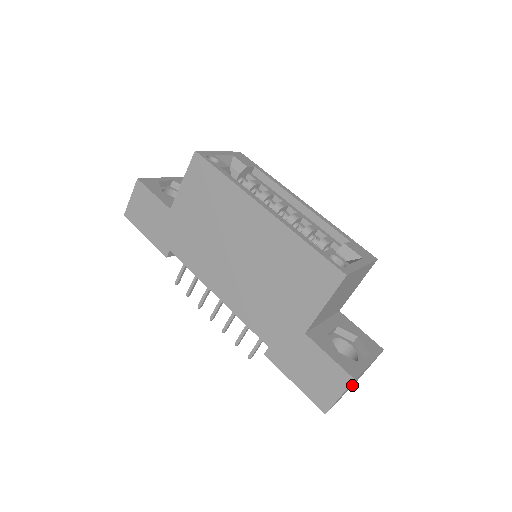
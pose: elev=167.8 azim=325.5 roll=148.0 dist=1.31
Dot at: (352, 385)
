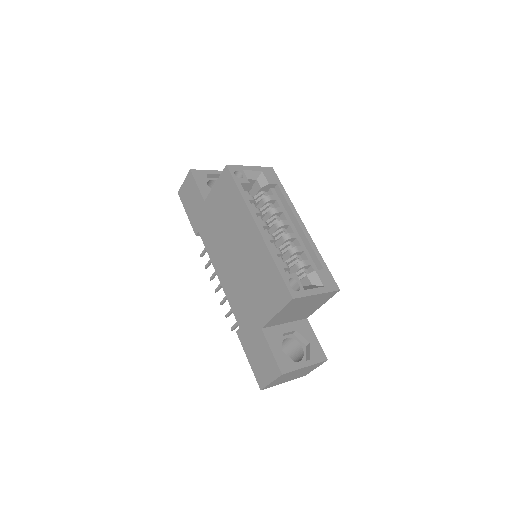
Dot at: (297, 377)
